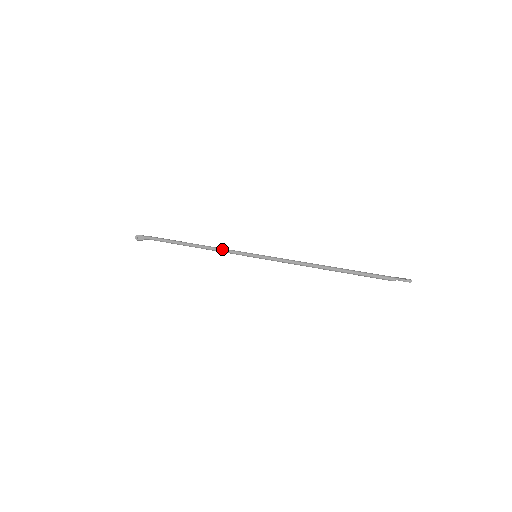
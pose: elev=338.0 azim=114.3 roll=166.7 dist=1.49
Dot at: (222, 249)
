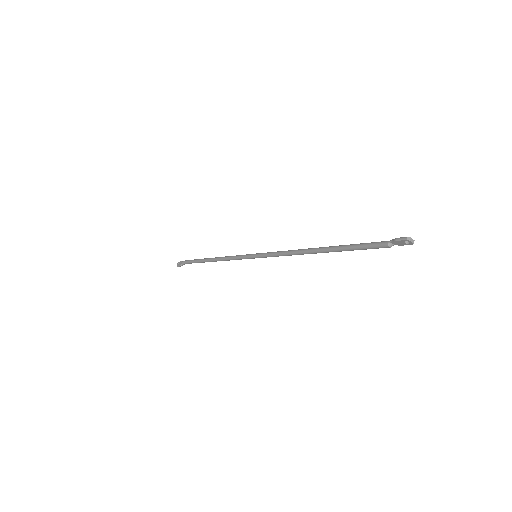
Dot at: (231, 256)
